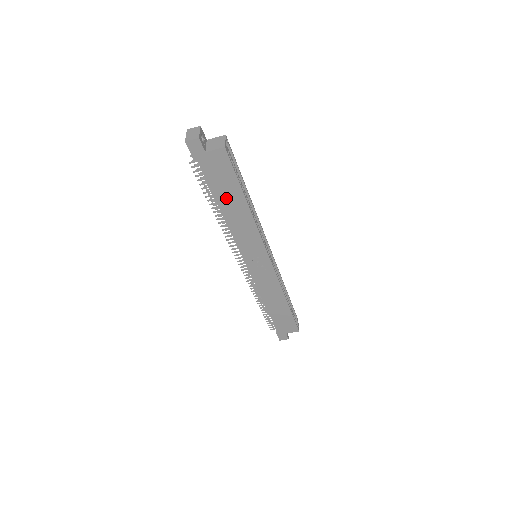
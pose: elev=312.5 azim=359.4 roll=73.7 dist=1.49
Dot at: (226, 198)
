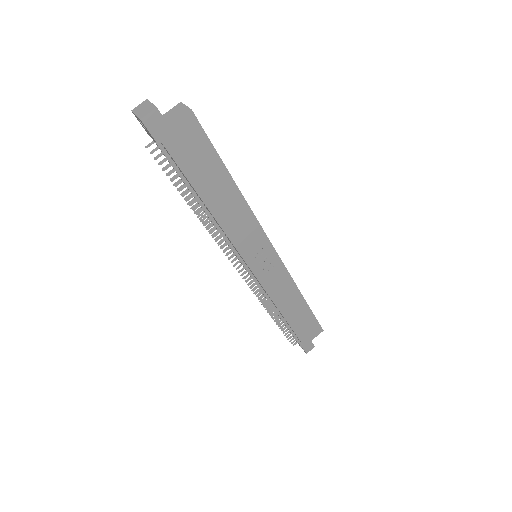
Dot at: (209, 185)
